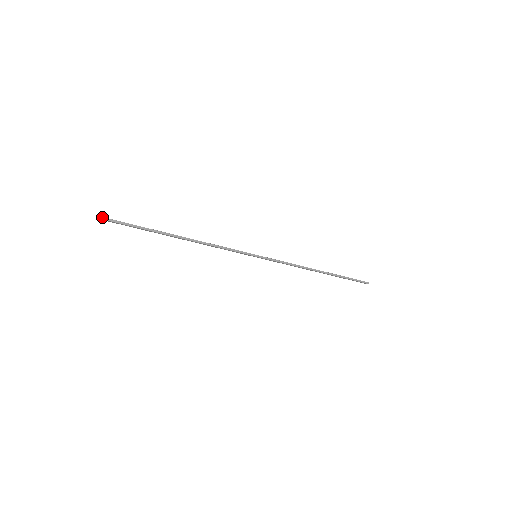
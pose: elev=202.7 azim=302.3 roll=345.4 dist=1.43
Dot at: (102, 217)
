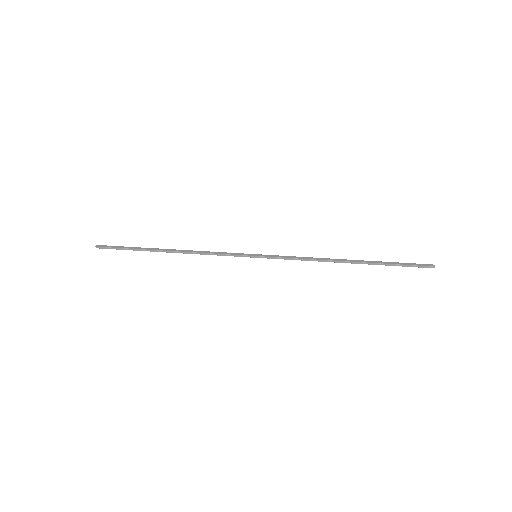
Dot at: (98, 247)
